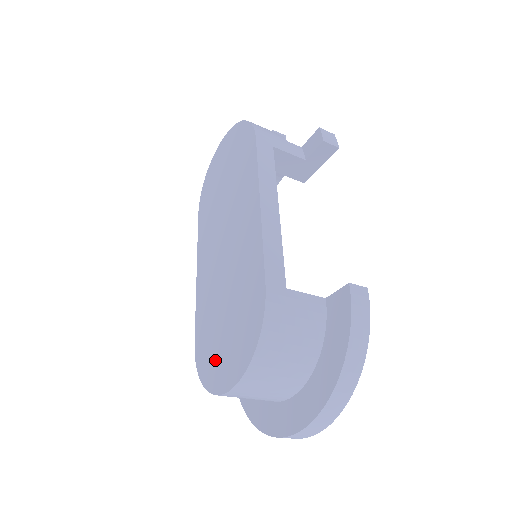
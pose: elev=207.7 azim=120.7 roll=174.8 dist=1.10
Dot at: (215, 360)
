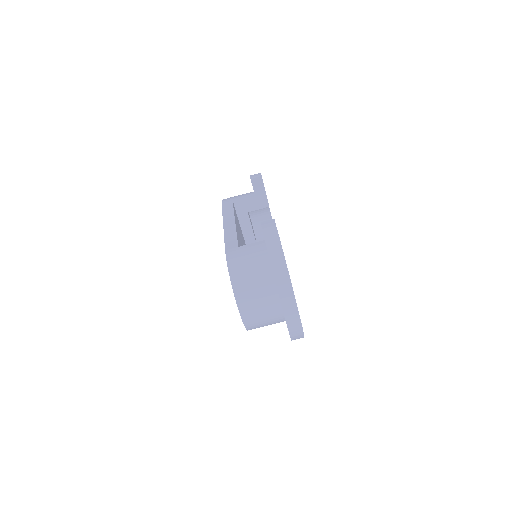
Dot at: occluded
